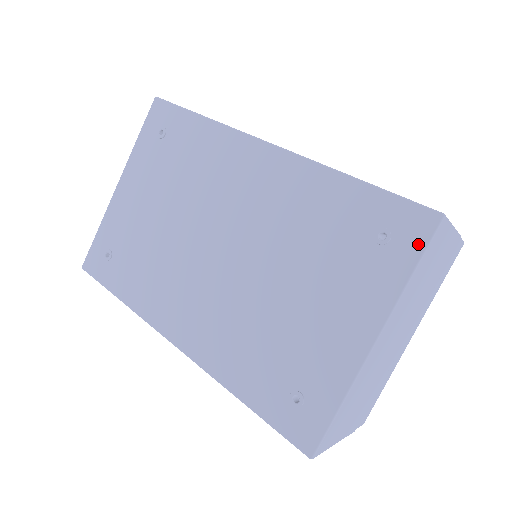
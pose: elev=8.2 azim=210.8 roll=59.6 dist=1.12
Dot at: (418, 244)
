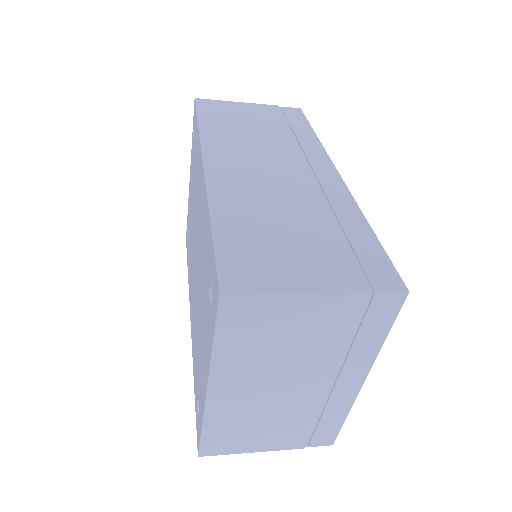
Dot at: (215, 314)
